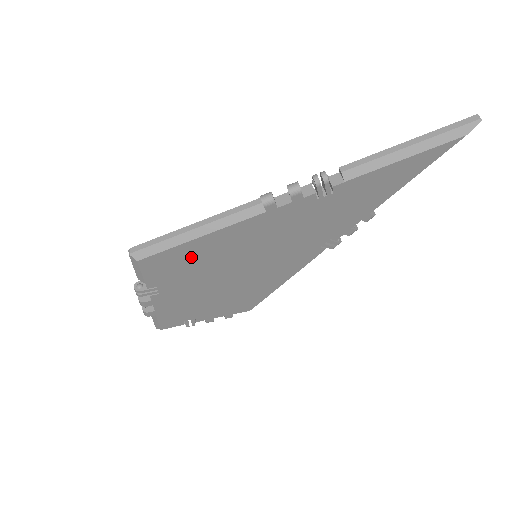
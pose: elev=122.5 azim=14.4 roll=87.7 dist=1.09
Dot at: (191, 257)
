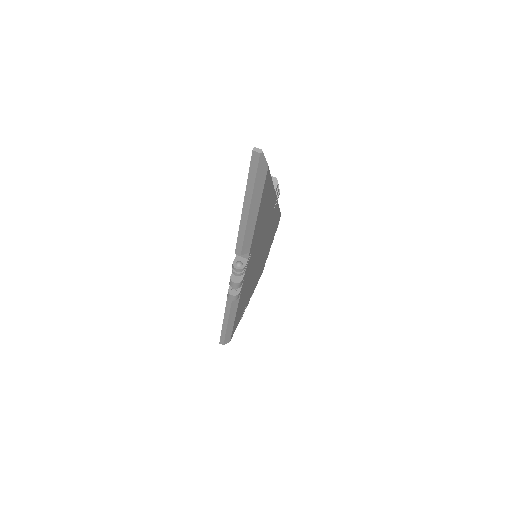
Dot at: (240, 310)
